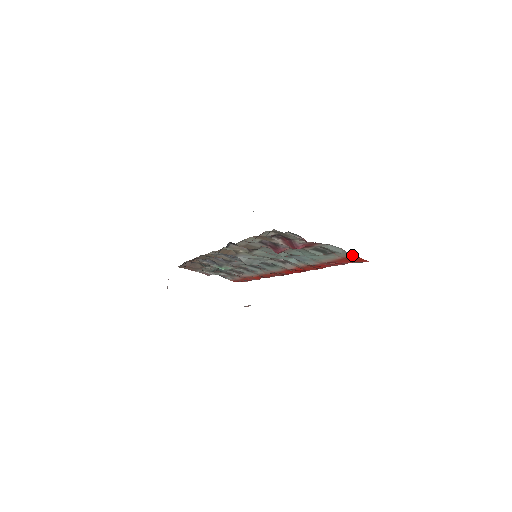
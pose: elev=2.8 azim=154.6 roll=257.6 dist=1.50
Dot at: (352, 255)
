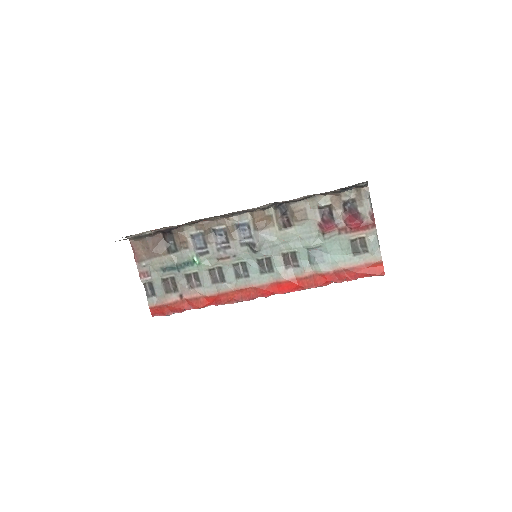
Dot at: (381, 258)
